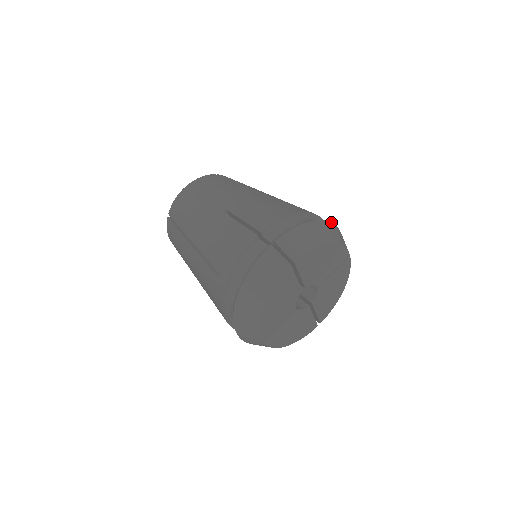
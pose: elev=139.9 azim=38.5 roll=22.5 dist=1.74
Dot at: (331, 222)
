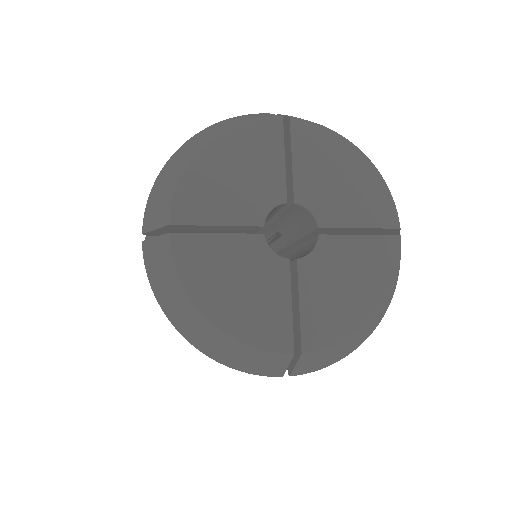
Dot at: occluded
